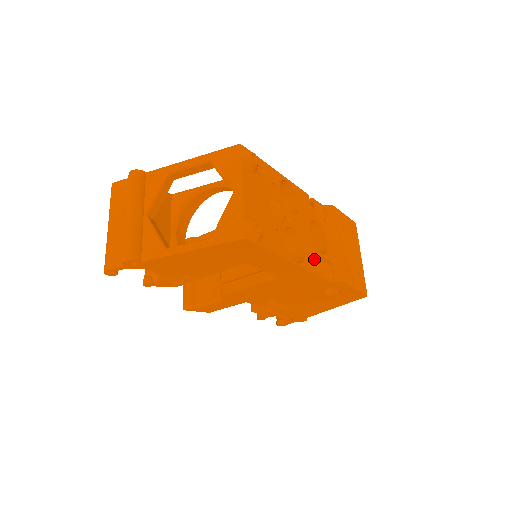
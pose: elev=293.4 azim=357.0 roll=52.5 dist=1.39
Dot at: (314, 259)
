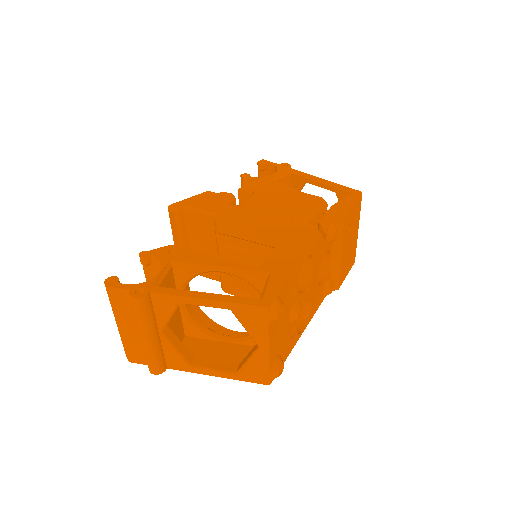
Dot at: (318, 298)
